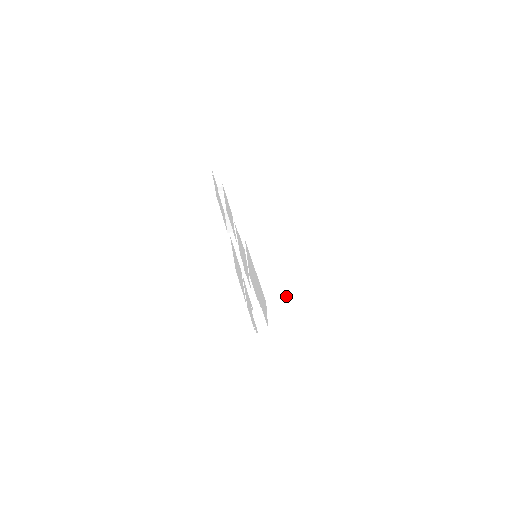
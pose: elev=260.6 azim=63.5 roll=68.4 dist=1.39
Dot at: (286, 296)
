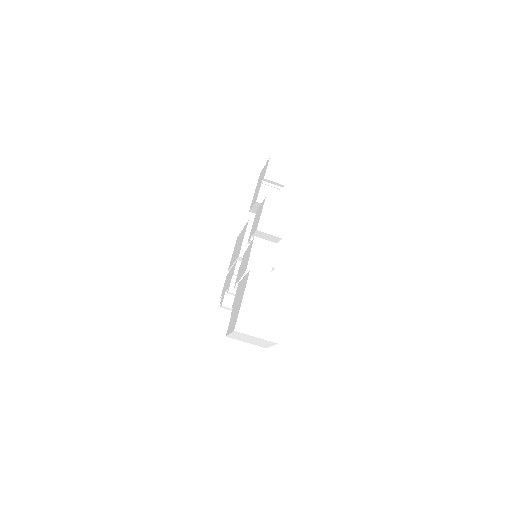
Dot at: (250, 335)
